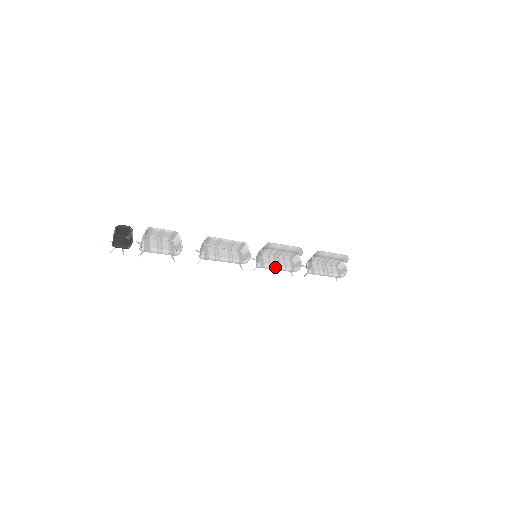
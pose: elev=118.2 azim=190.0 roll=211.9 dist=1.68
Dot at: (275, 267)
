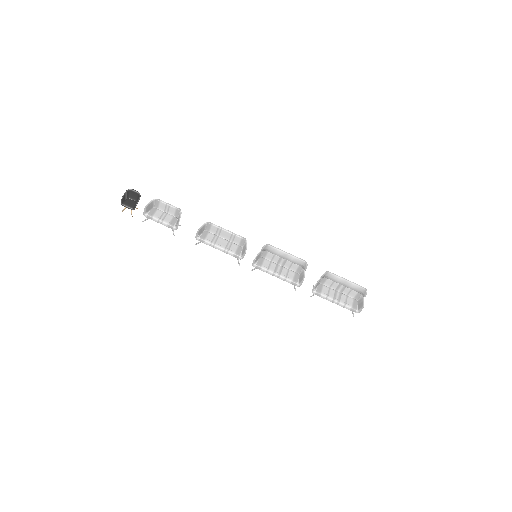
Dot at: (273, 273)
